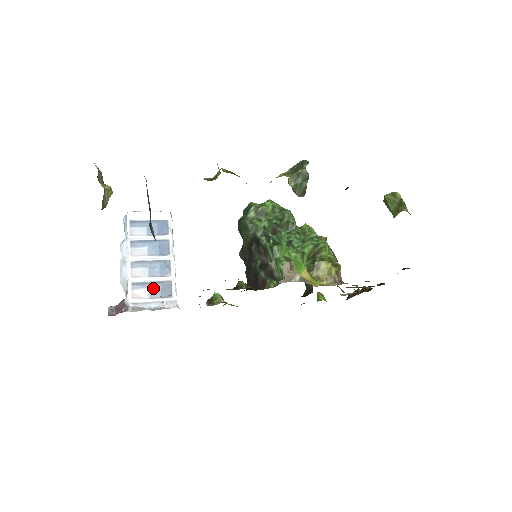
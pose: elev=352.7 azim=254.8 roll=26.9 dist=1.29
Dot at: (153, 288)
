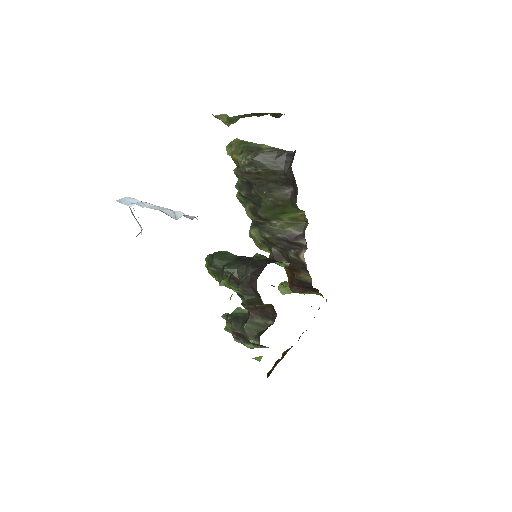
Dot at: occluded
